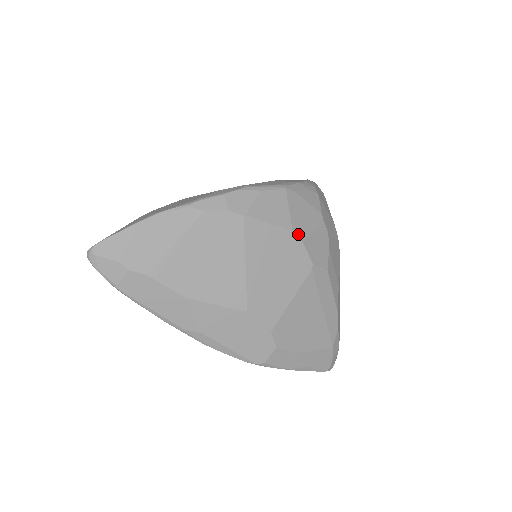
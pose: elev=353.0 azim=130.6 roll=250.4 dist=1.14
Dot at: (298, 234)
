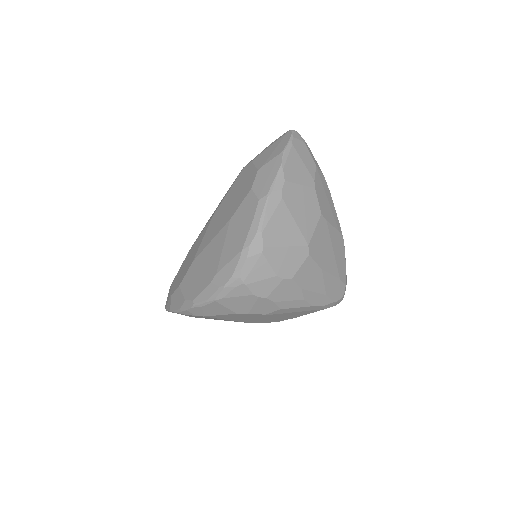
Dot at: (242, 312)
